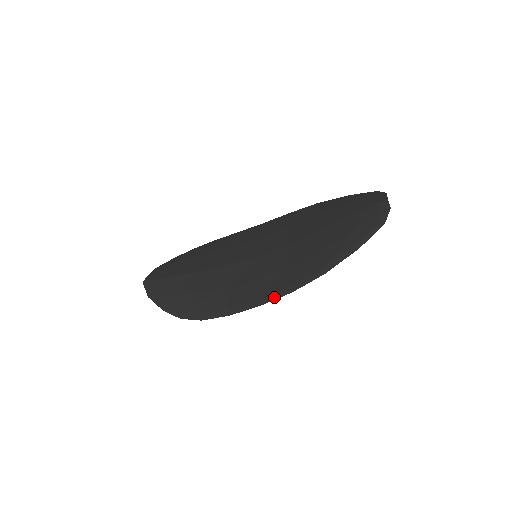
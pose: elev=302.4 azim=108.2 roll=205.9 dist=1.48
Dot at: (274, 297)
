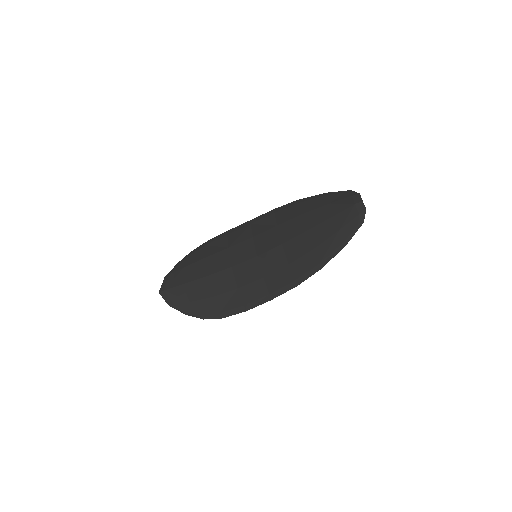
Dot at: (282, 292)
